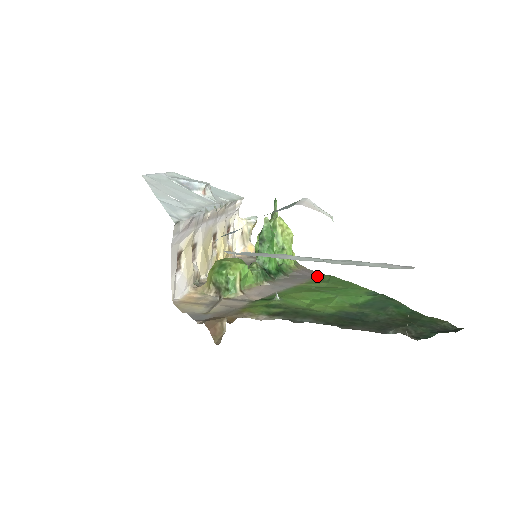
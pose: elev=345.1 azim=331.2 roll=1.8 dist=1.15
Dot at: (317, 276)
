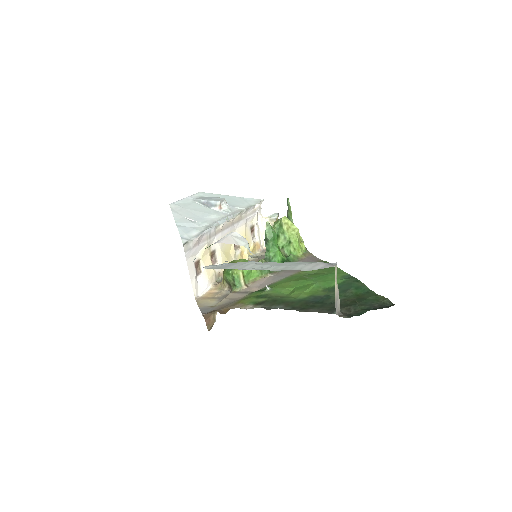
Dot at: occluded
